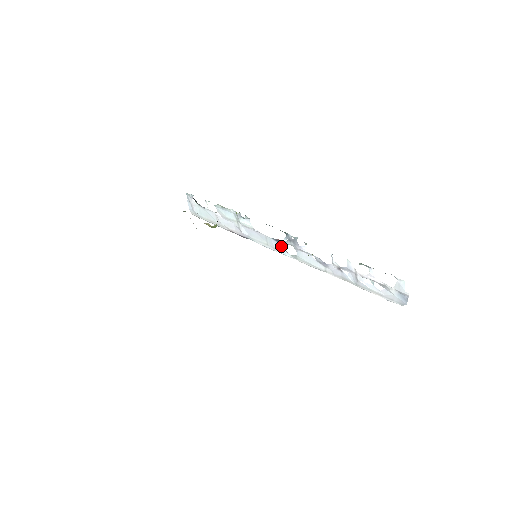
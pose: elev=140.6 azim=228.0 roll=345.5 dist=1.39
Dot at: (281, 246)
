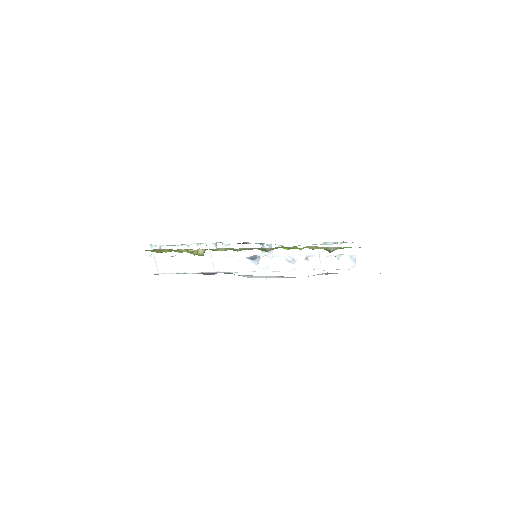
Dot at: (254, 263)
